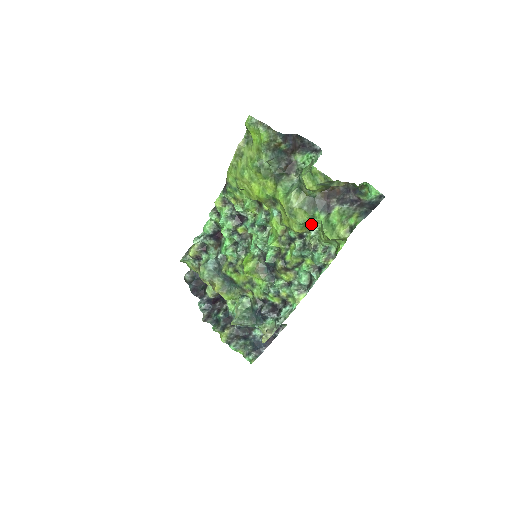
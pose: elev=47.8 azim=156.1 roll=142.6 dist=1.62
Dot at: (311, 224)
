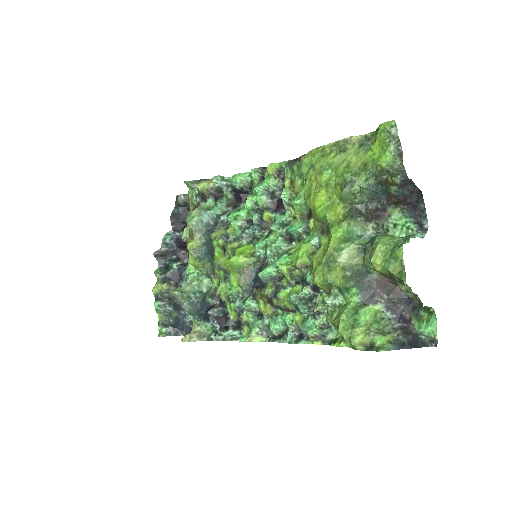
Dot at: (337, 291)
